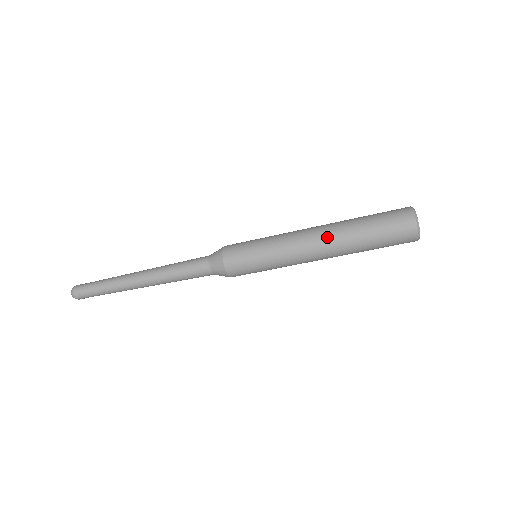
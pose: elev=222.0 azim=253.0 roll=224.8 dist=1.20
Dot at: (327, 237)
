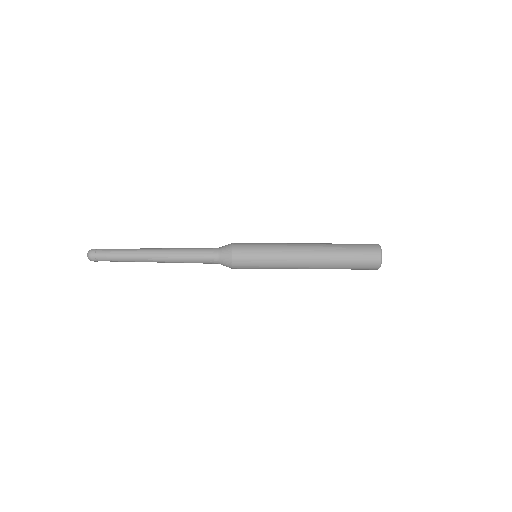
Dot at: (316, 261)
